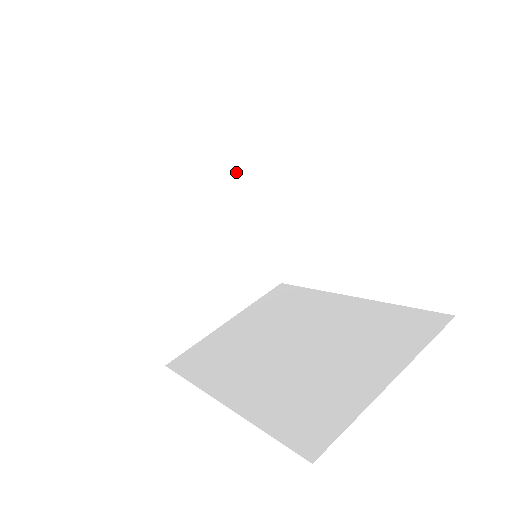
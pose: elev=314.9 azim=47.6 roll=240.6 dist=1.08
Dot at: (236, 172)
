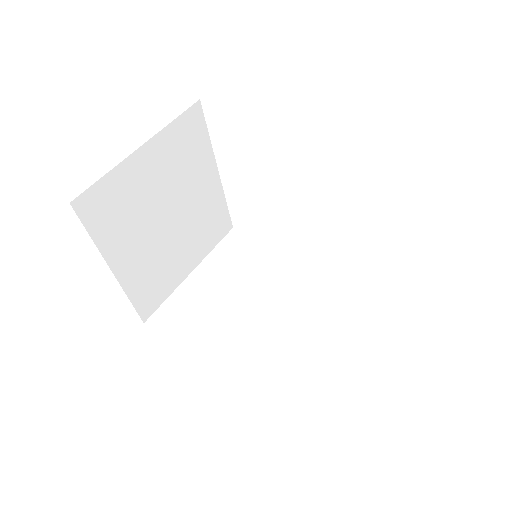
Dot at: (208, 134)
